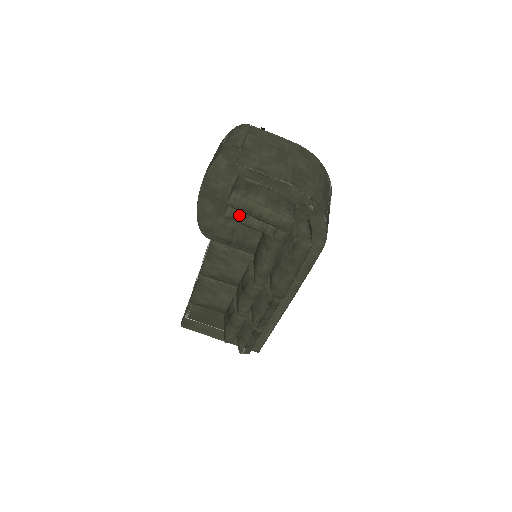
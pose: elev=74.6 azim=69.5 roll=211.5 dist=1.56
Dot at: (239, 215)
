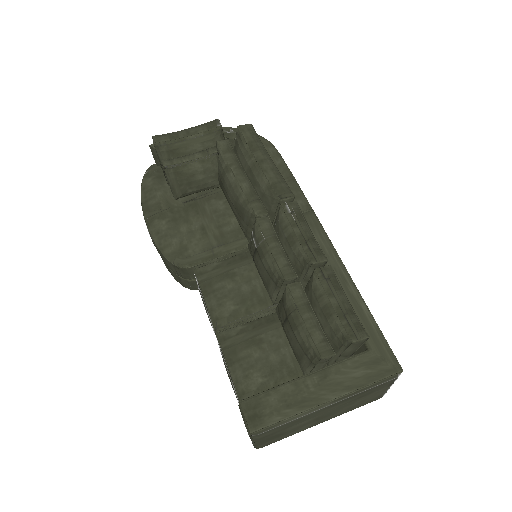
Dot at: (176, 158)
